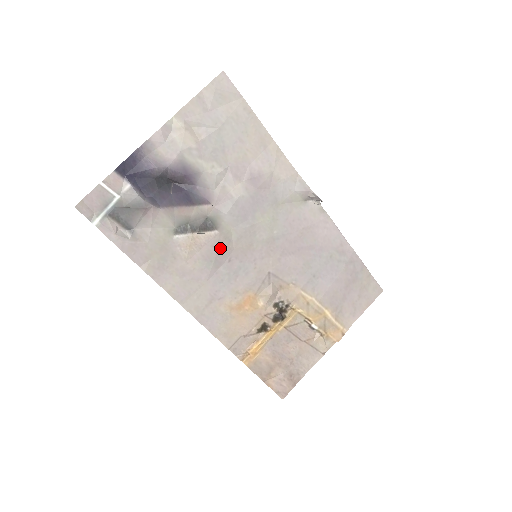
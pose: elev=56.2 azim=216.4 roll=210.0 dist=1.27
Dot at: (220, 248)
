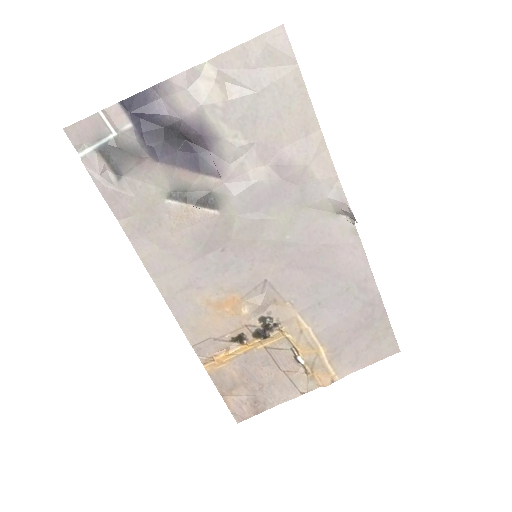
Dot at: (216, 232)
